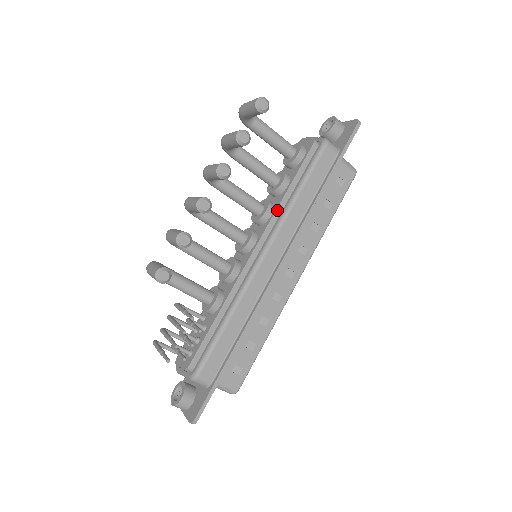
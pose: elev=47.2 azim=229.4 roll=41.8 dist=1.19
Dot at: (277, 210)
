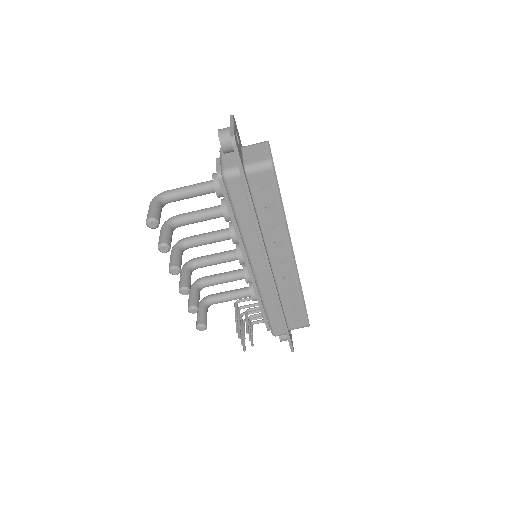
Dot at: (237, 236)
